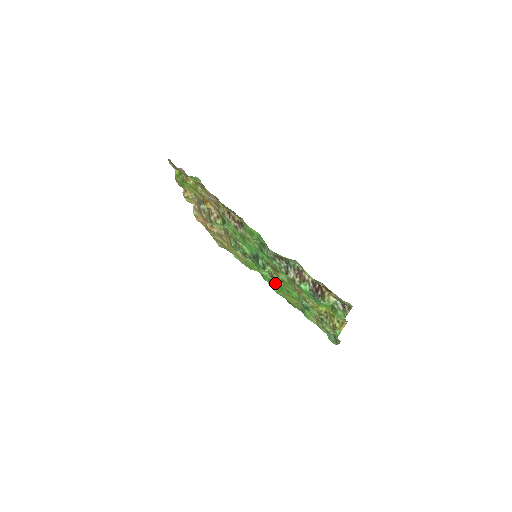
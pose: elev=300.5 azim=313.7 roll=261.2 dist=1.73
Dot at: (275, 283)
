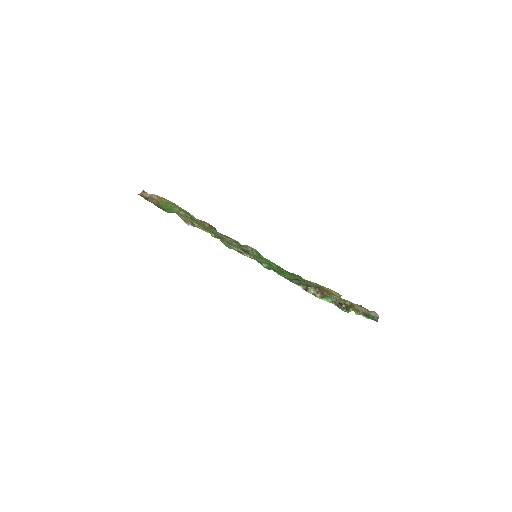
Dot at: occluded
